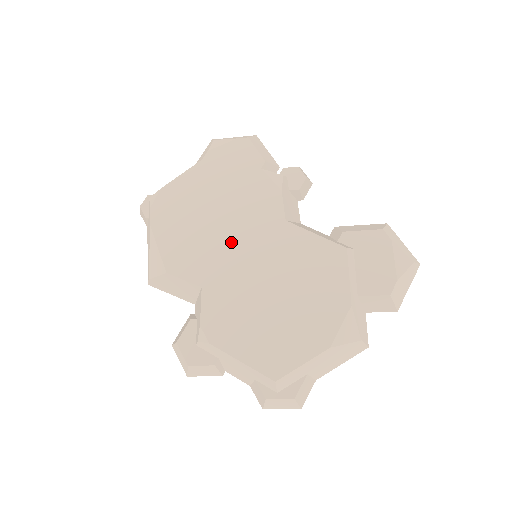
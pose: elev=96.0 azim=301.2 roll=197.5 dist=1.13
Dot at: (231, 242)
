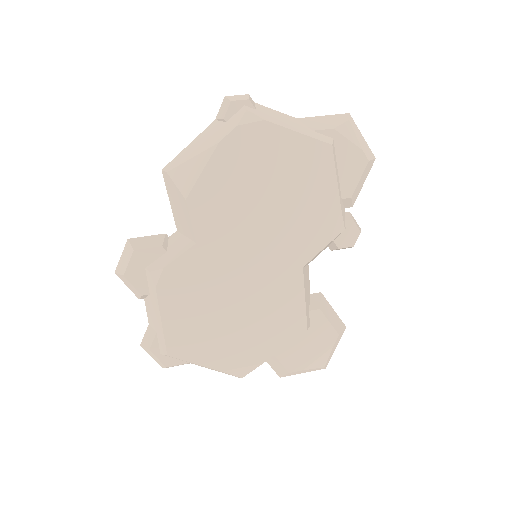
Dot at: (254, 236)
